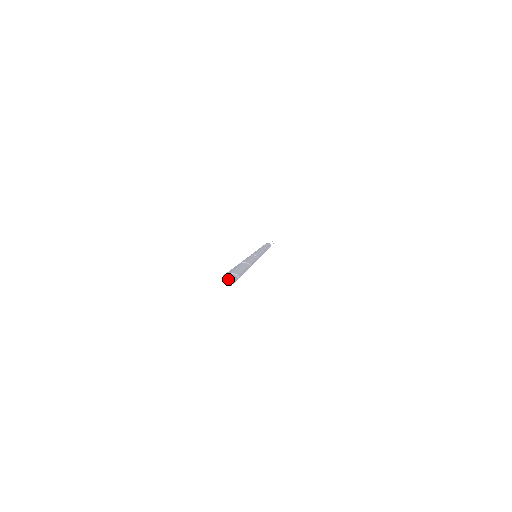
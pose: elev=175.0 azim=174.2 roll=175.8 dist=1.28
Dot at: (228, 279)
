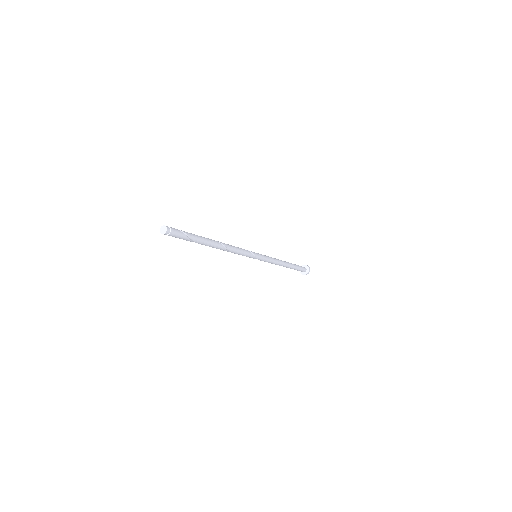
Dot at: (163, 227)
